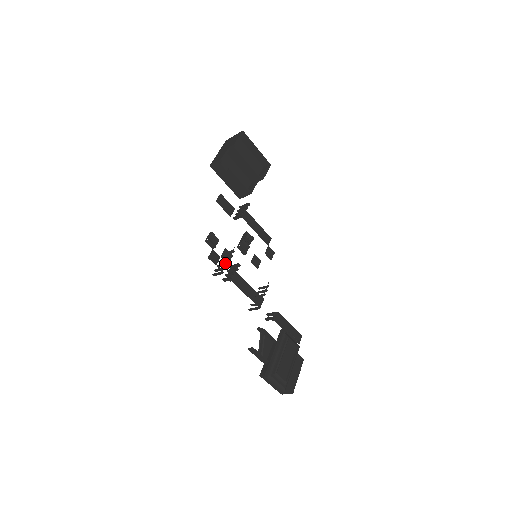
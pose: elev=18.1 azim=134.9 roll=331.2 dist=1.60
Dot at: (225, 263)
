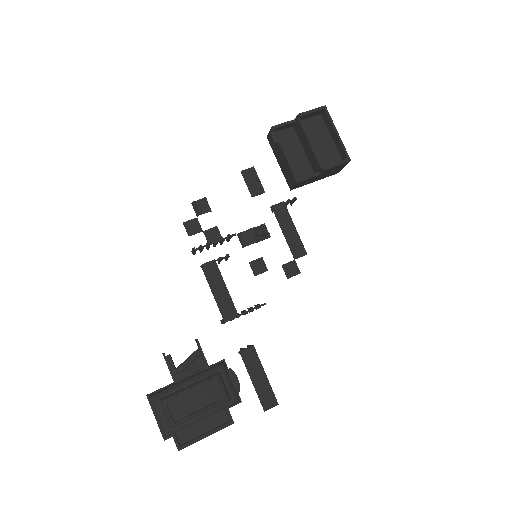
Dot at: (207, 243)
